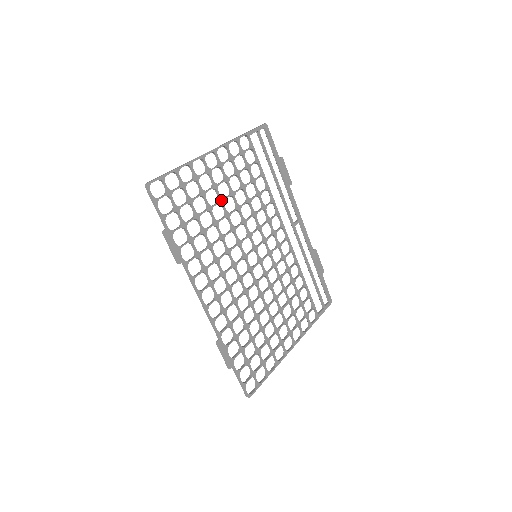
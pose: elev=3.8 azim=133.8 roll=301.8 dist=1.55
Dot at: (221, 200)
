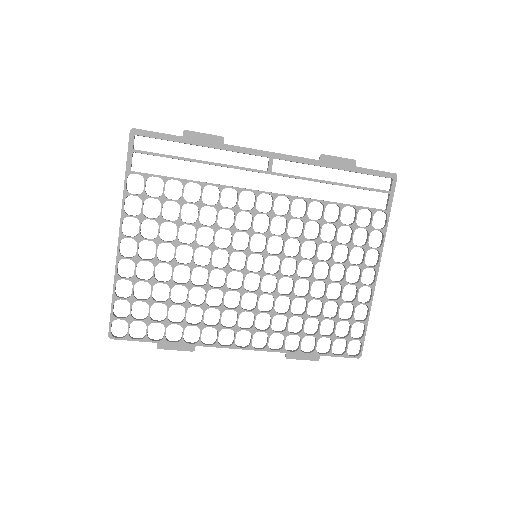
Dot at: (172, 264)
